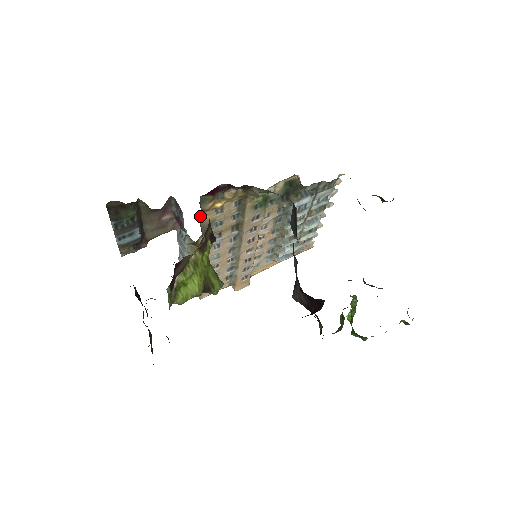
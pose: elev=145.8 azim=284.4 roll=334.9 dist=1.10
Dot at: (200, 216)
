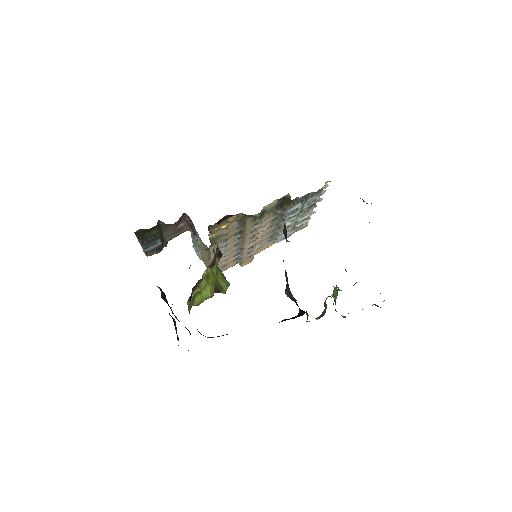
Dot at: (209, 235)
